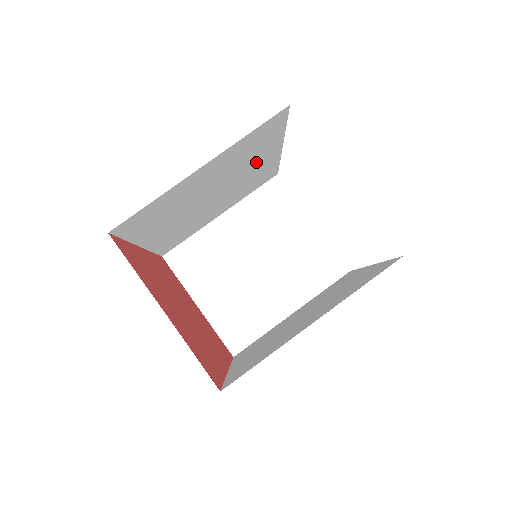
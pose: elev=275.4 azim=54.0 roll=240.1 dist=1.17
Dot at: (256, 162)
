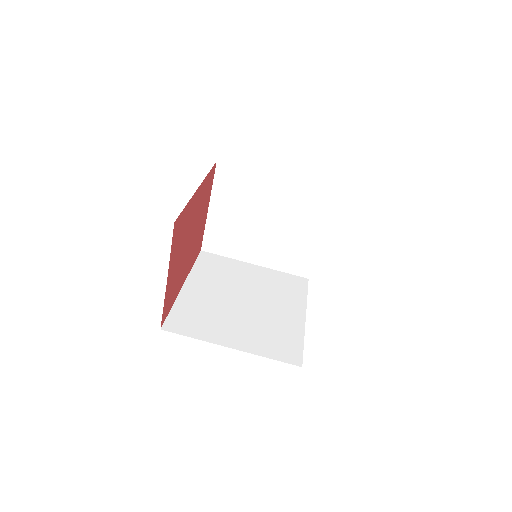
Dot at: occluded
